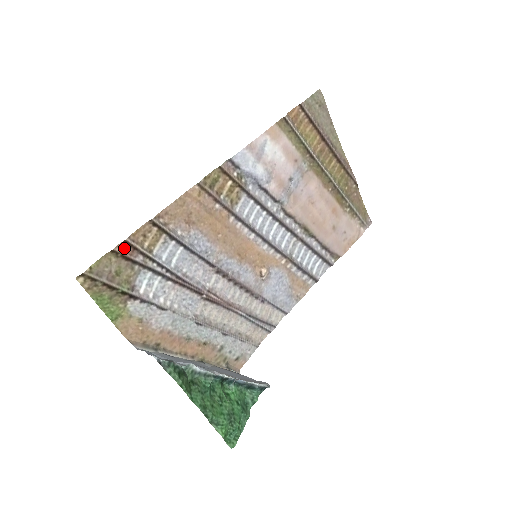
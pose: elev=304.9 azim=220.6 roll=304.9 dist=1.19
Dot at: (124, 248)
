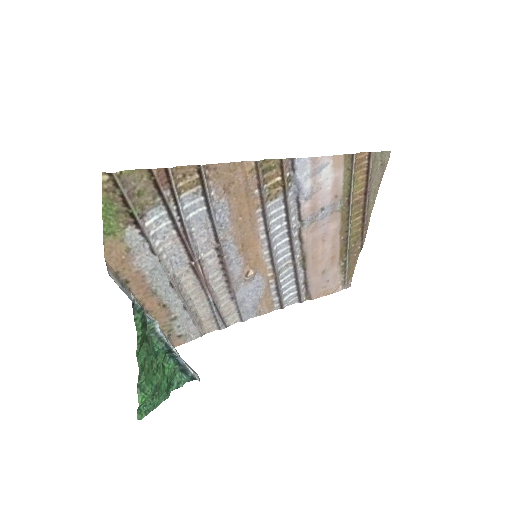
Dot at: (161, 175)
